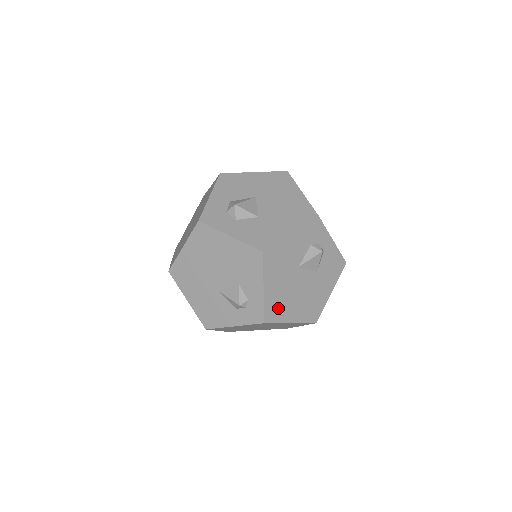
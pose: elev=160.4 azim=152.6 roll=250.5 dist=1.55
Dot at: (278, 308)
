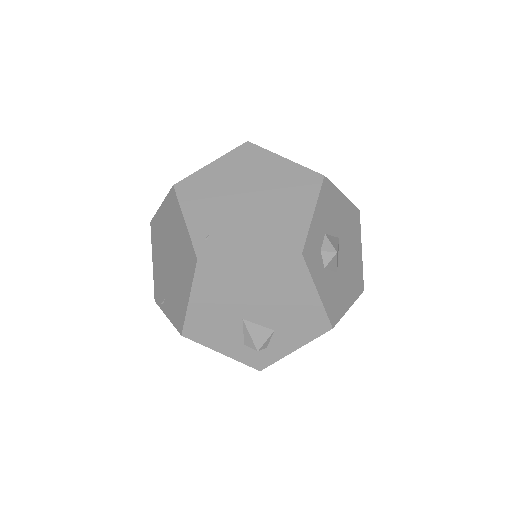
Dot at: occluded
